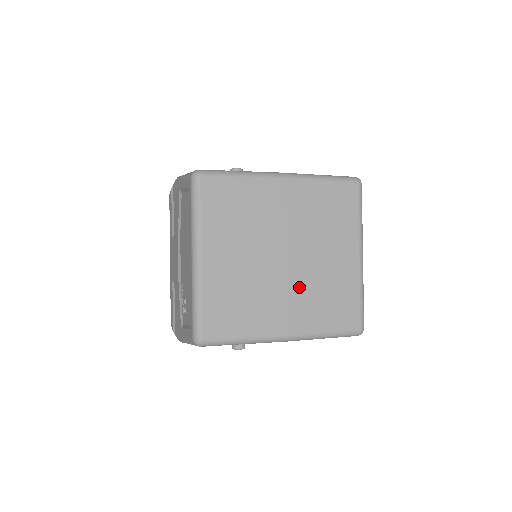
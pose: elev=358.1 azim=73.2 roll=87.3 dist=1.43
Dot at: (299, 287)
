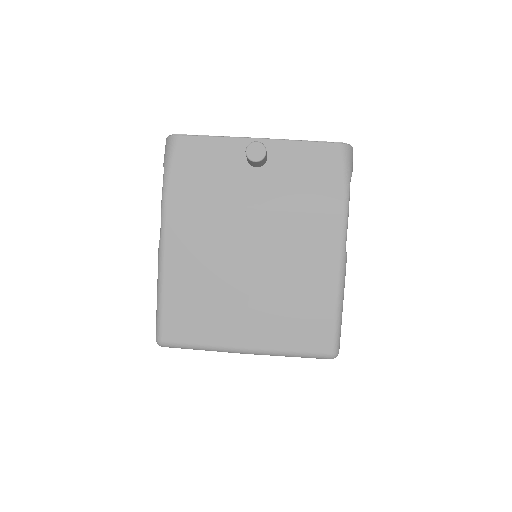
Dot at: occluded
